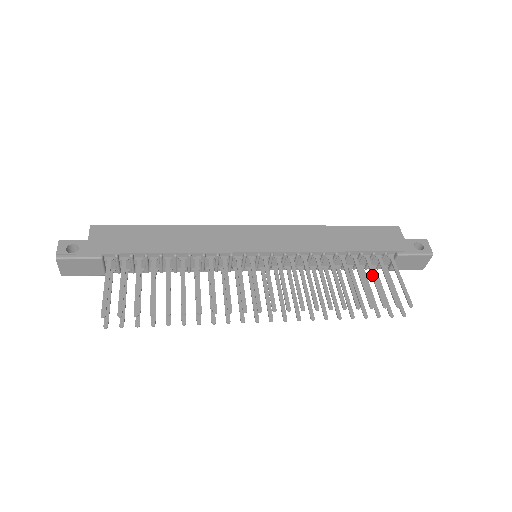
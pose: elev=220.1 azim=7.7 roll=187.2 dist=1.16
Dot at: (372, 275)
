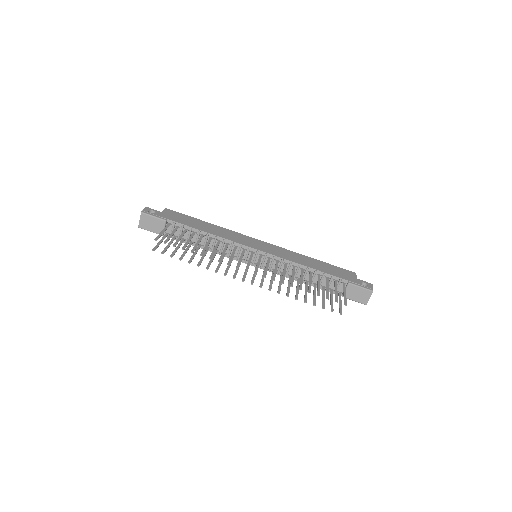
Dot at: (326, 285)
